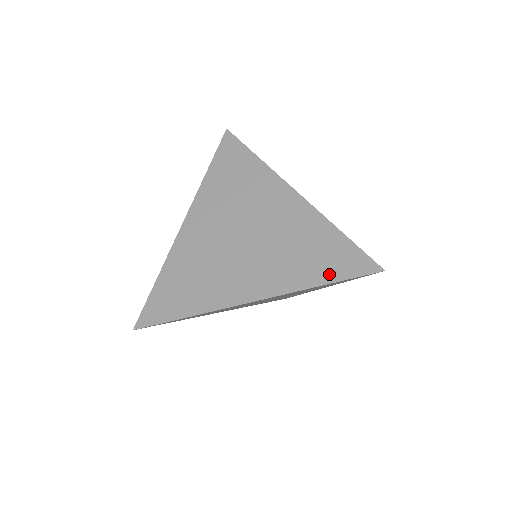
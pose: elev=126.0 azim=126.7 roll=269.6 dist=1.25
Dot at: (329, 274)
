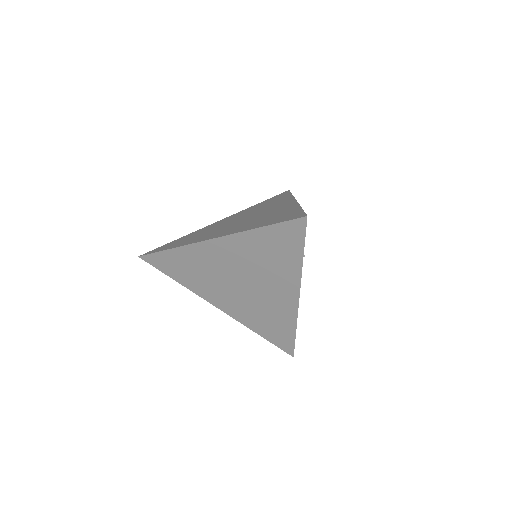
Dot at: (268, 336)
